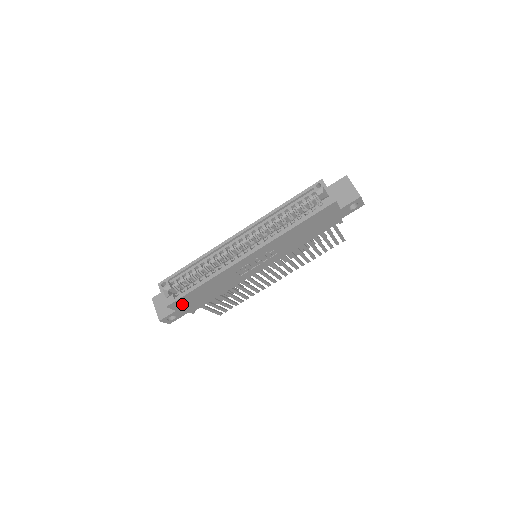
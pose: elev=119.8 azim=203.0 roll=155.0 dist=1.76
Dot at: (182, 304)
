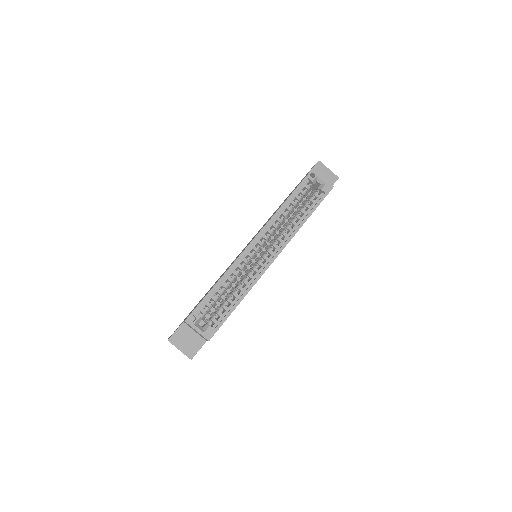
Dot at: occluded
